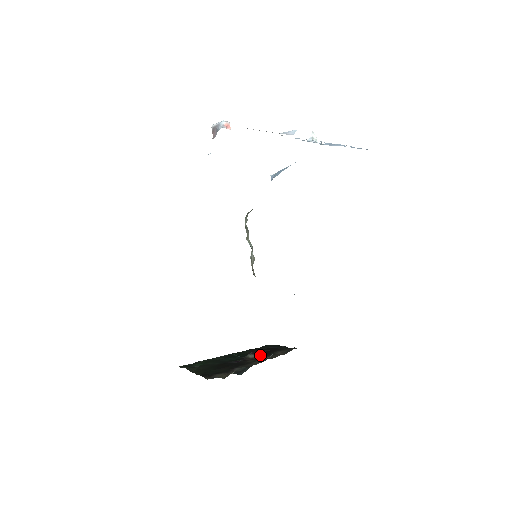
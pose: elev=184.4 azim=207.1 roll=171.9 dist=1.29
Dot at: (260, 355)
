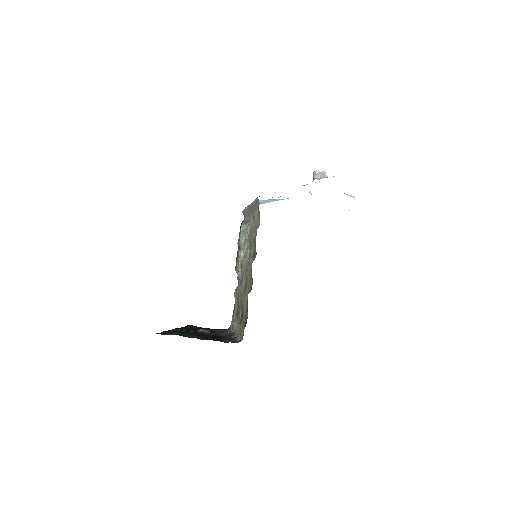
Dot at: (211, 331)
